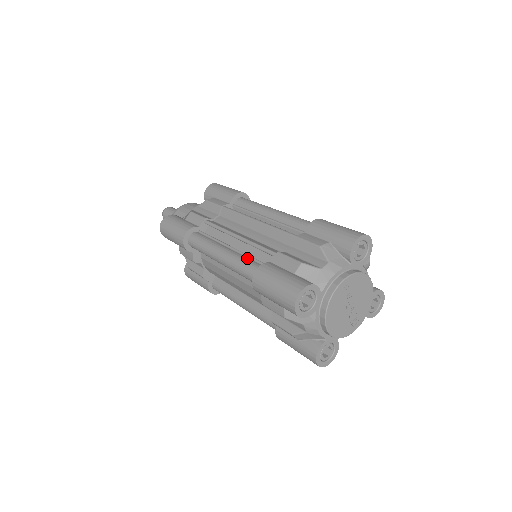
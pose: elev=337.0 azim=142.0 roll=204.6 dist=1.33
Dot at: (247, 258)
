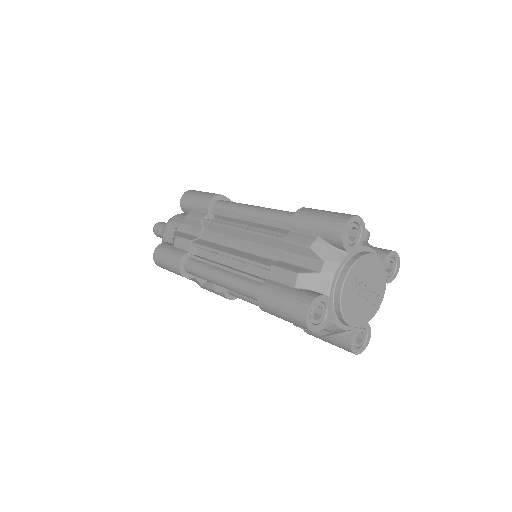
Dot at: (245, 278)
